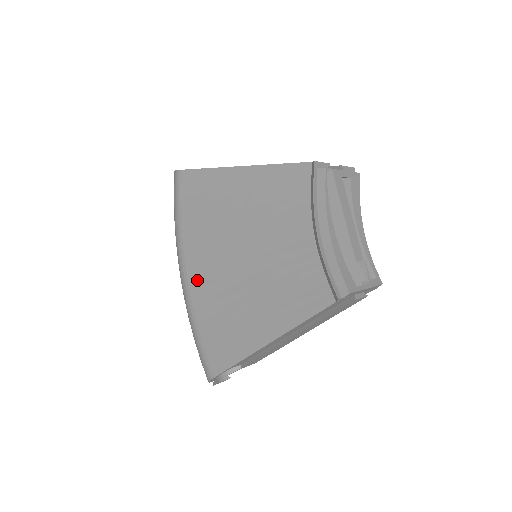
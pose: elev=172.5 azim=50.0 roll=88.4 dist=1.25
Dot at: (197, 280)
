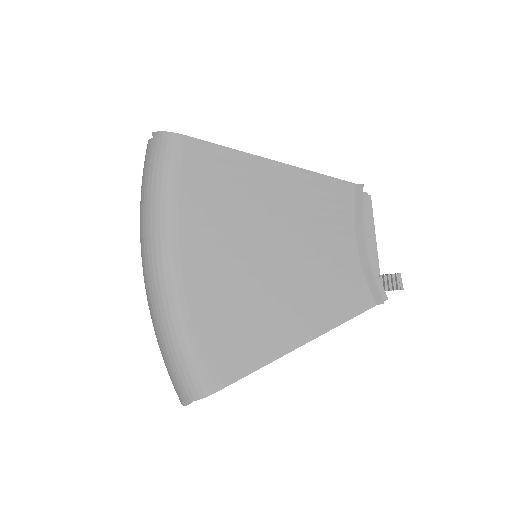
Dot at: (200, 274)
